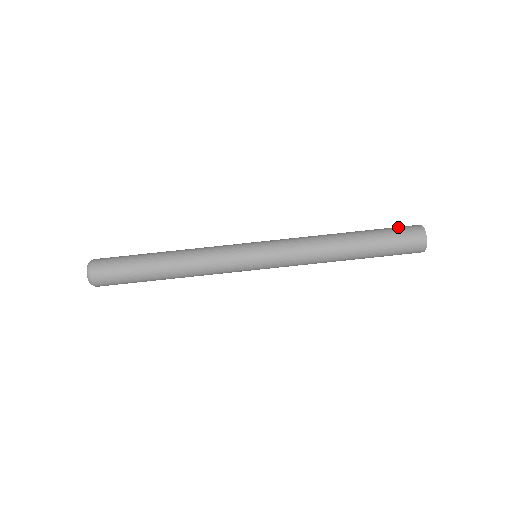
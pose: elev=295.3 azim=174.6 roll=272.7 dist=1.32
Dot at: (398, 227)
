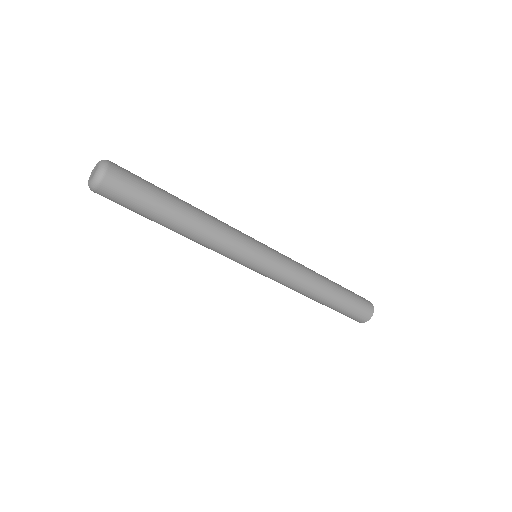
Dot at: (359, 296)
